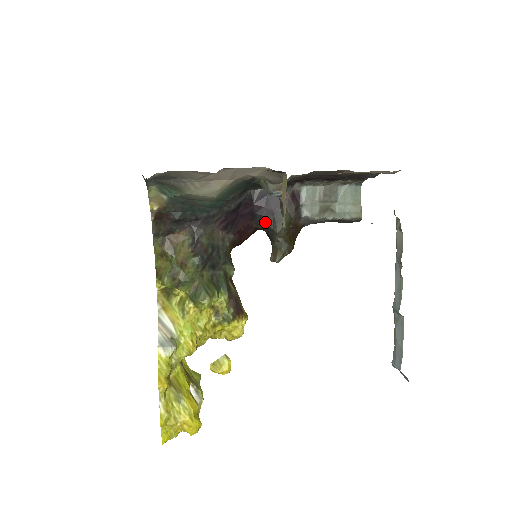
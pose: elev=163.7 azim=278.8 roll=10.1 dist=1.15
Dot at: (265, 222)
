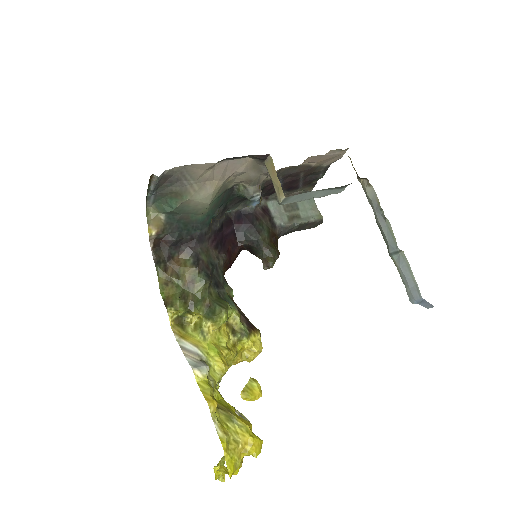
Dot at: (248, 236)
